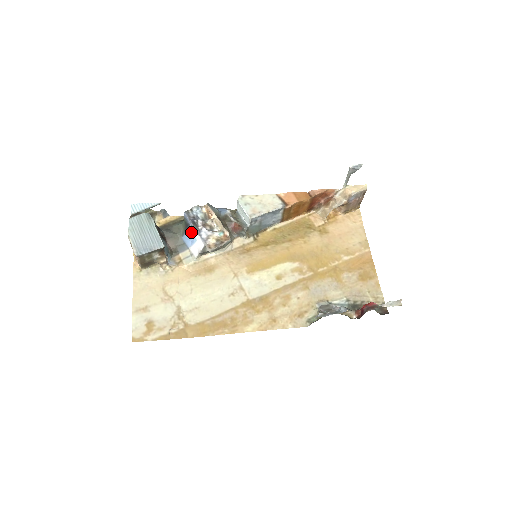
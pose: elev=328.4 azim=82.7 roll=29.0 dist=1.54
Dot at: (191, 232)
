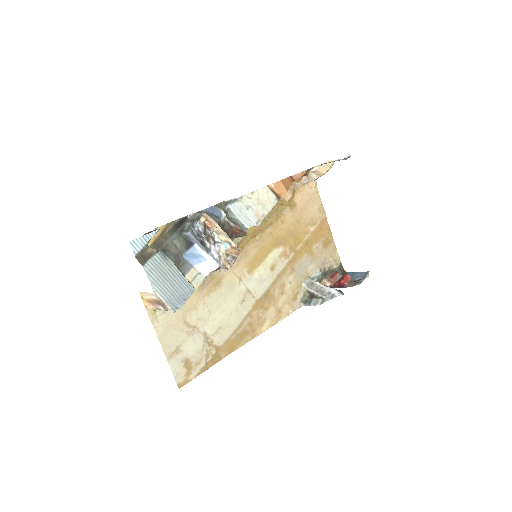
Dot at: (198, 252)
